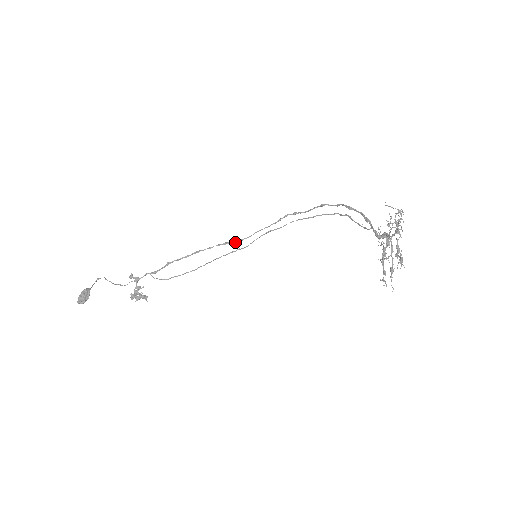
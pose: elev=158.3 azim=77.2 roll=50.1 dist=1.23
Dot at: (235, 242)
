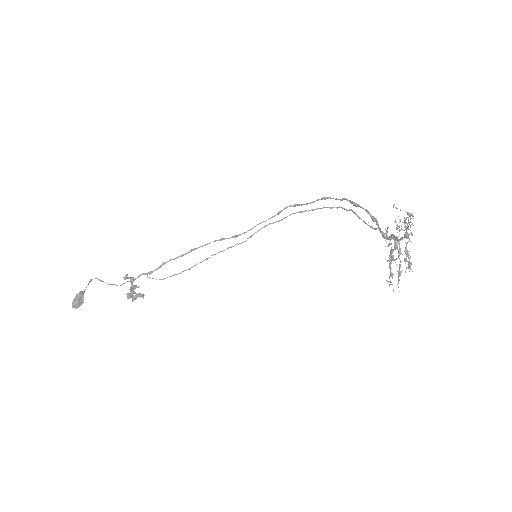
Dot at: (233, 237)
